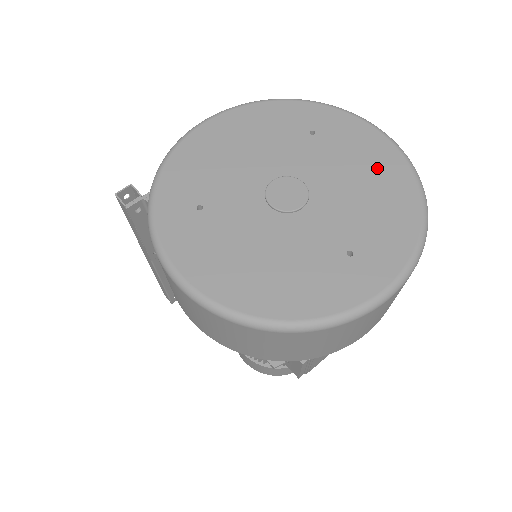
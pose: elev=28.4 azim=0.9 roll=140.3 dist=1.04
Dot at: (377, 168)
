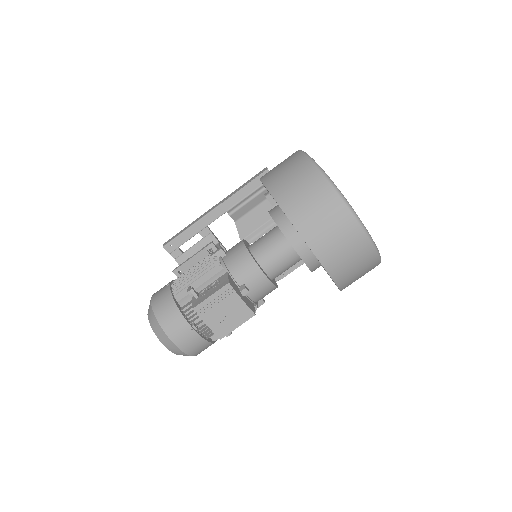
Dot at: occluded
